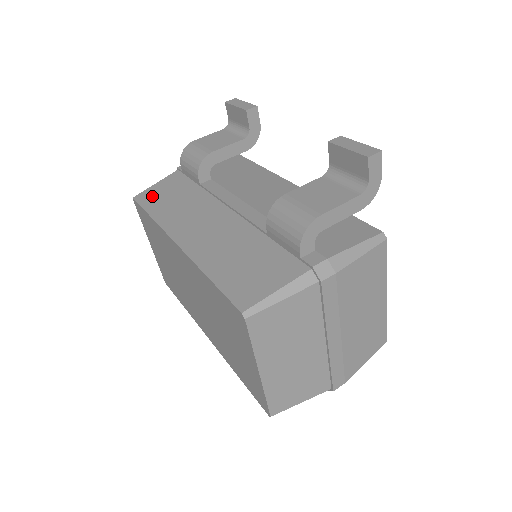
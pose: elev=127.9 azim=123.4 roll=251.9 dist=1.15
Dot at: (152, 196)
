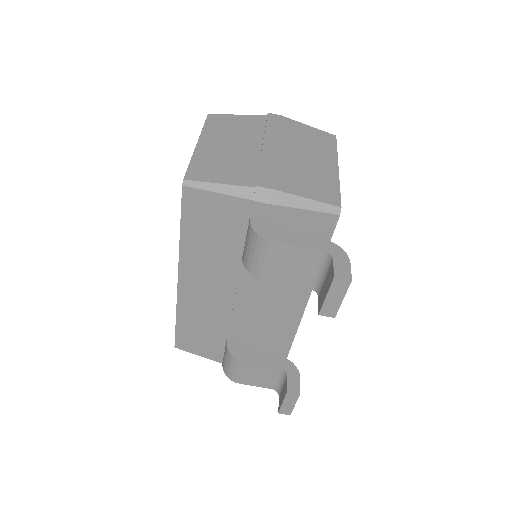
Dot at: (199, 210)
